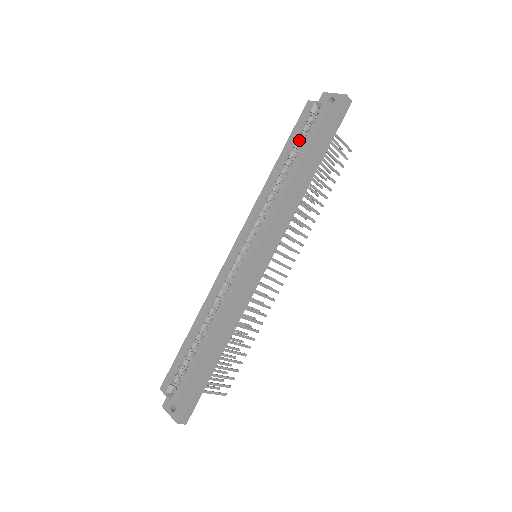
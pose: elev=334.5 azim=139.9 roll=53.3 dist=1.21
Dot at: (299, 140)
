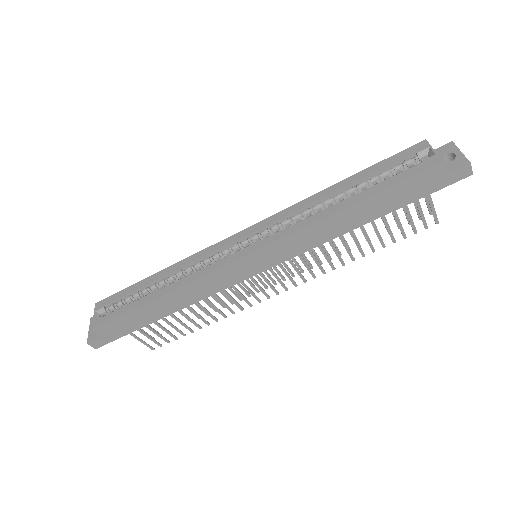
Dot at: (381, 175)
